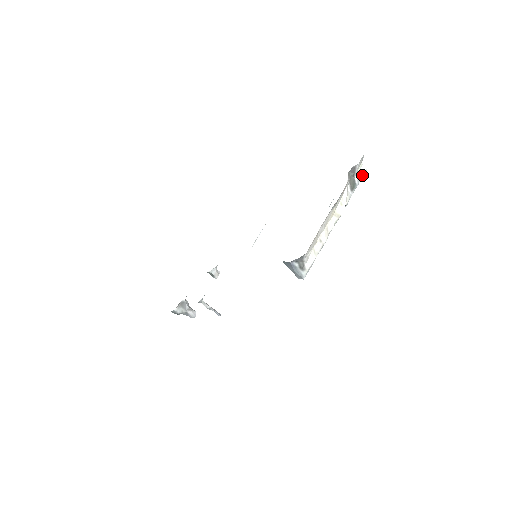
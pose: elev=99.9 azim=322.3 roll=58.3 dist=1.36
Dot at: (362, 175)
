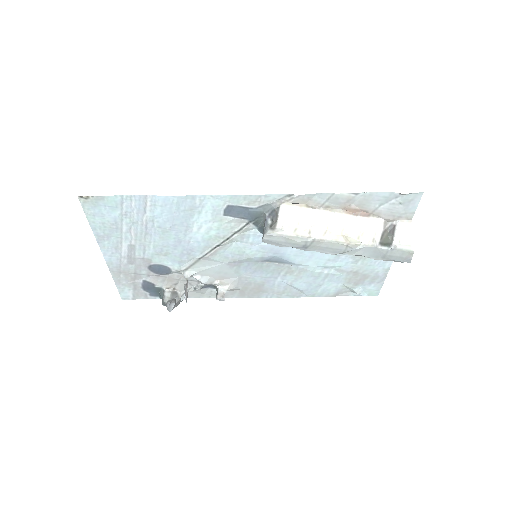
Dot at: (404, 249)
